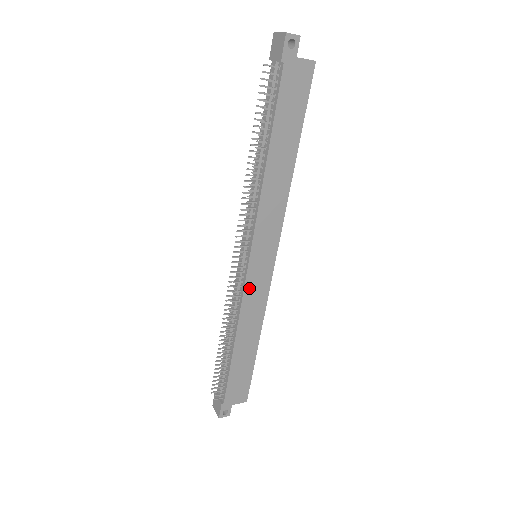
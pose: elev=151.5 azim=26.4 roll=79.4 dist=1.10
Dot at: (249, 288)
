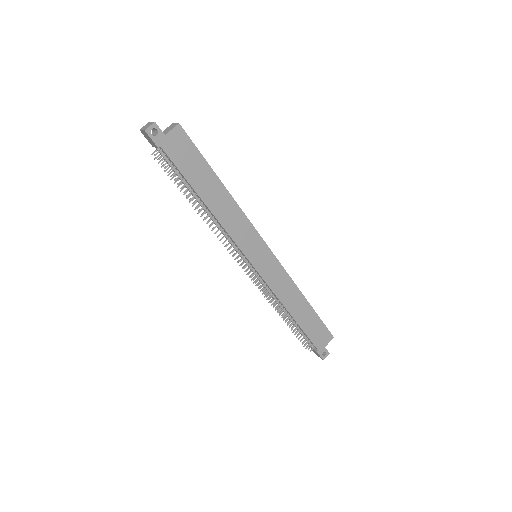
Dot at: (268, 279)
